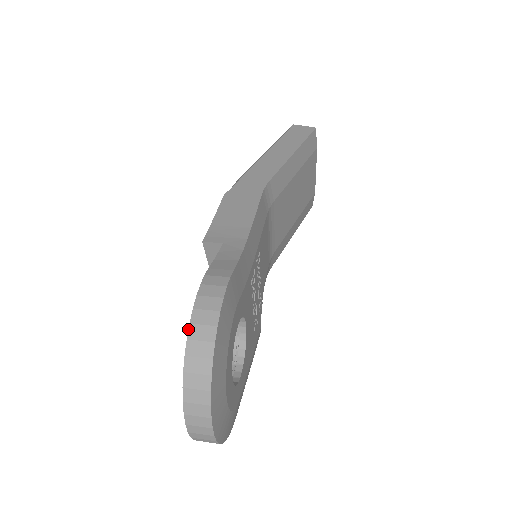
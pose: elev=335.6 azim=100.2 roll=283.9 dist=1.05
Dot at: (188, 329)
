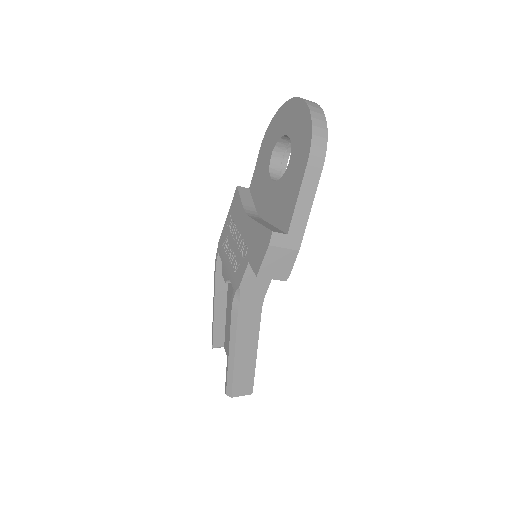
Dot at: (274, 116)
